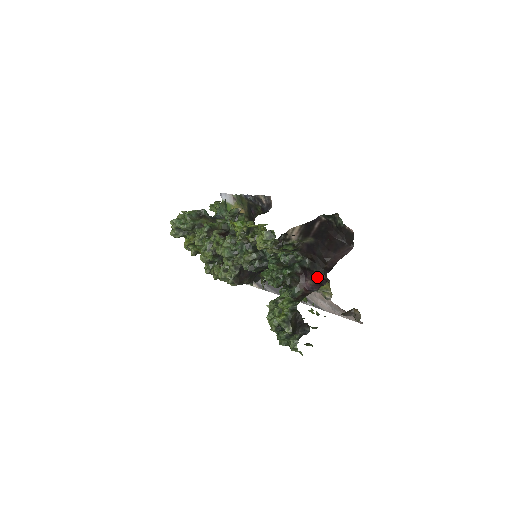
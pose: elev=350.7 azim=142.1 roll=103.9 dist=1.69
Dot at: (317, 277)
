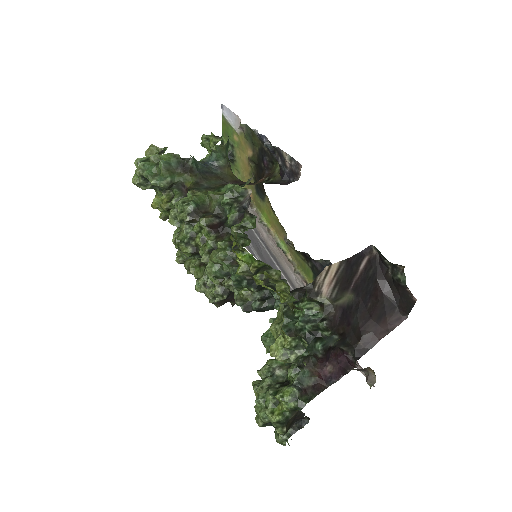
Dot at: (342, 357)
